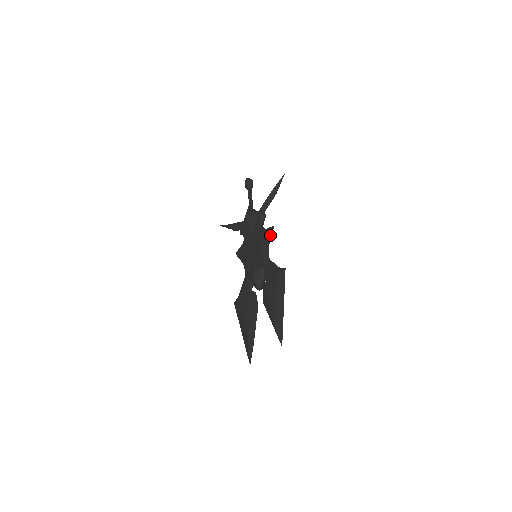
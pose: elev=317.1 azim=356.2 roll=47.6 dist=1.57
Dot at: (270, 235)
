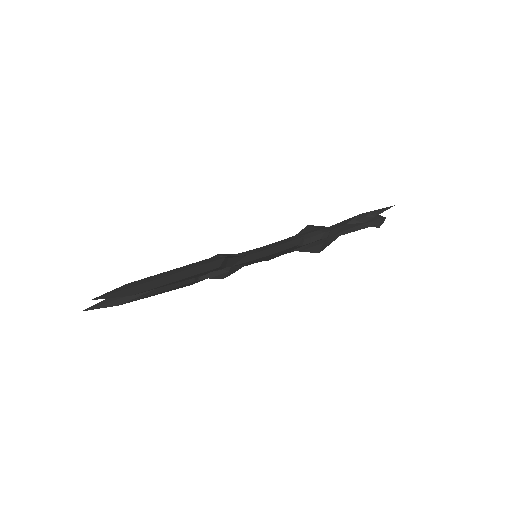
Dot at: (286, 241)
